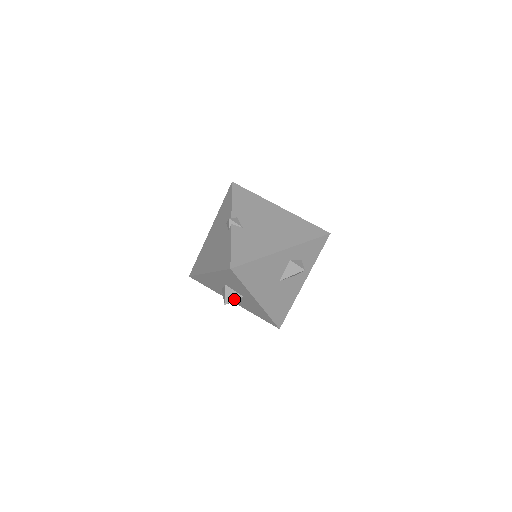
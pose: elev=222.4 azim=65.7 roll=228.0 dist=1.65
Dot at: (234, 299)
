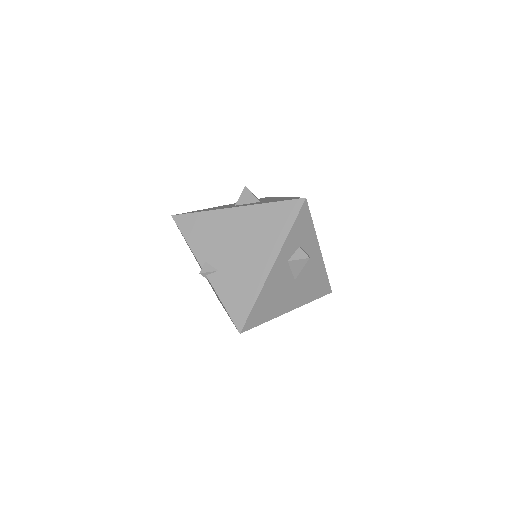
Dot at: occluded
